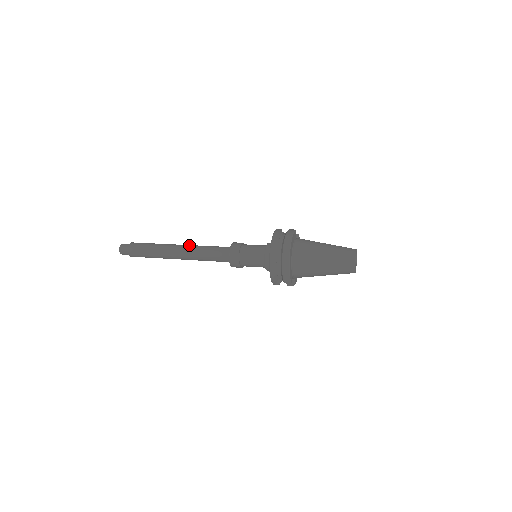
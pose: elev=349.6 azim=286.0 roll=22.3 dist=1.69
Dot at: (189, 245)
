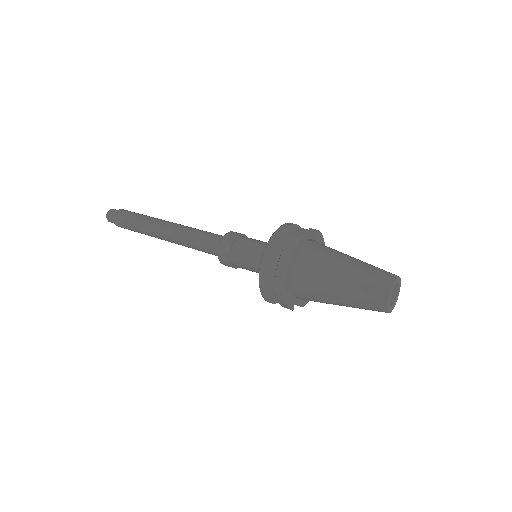
Dot at: (177, 225)
